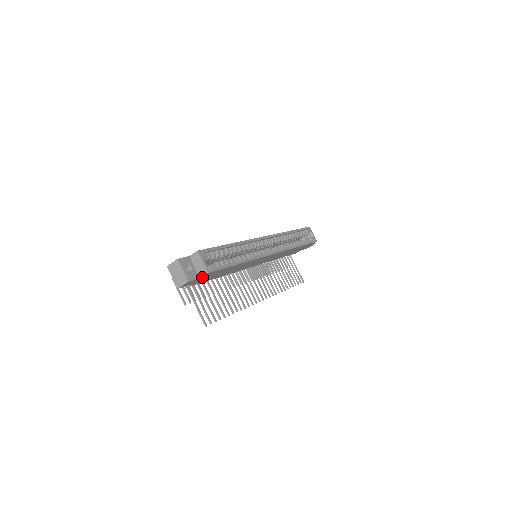
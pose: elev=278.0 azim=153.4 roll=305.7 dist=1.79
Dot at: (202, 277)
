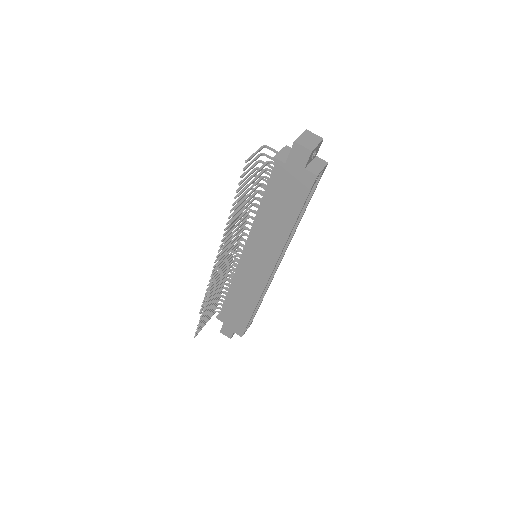
Dot at: (304, 171)
